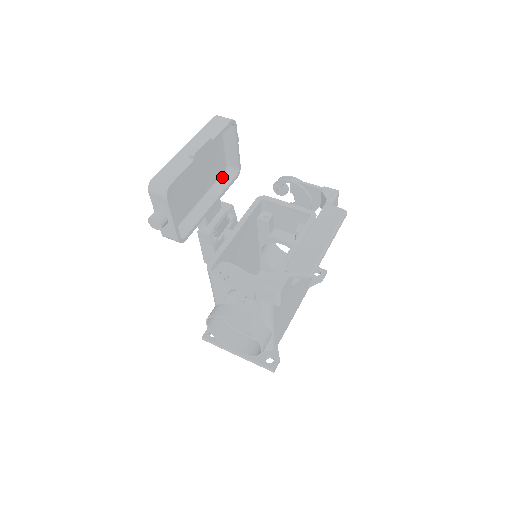
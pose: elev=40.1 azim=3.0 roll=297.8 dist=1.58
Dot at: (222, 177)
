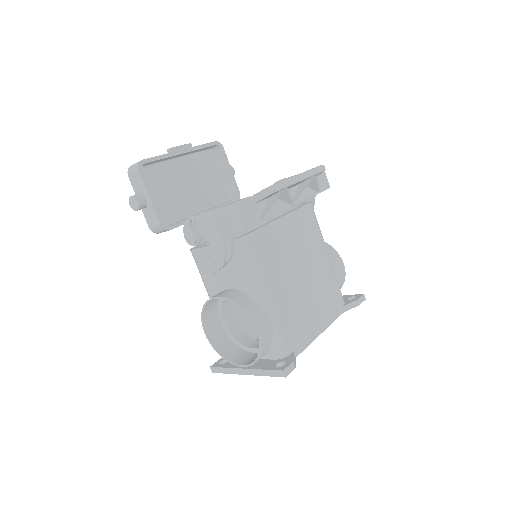
Dot at: occluded
